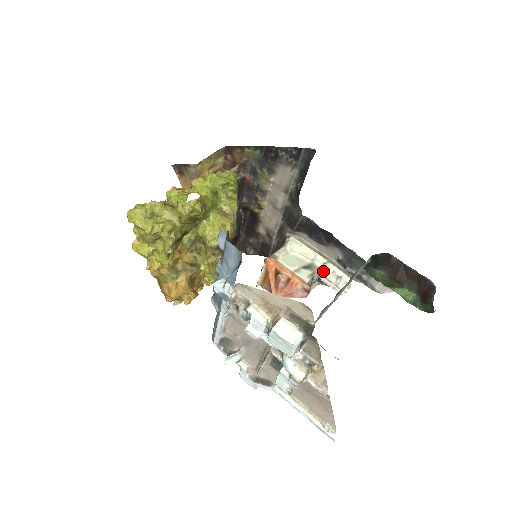
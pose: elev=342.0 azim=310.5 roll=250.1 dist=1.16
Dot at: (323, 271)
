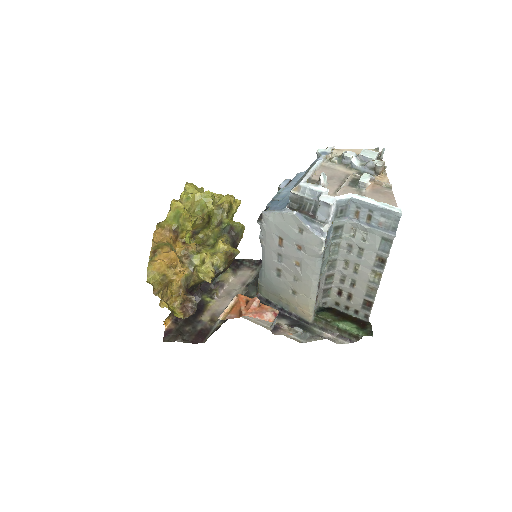
Dot at: (276, 325)
